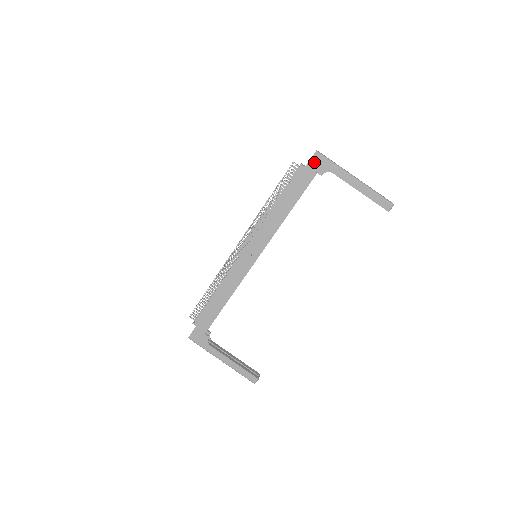
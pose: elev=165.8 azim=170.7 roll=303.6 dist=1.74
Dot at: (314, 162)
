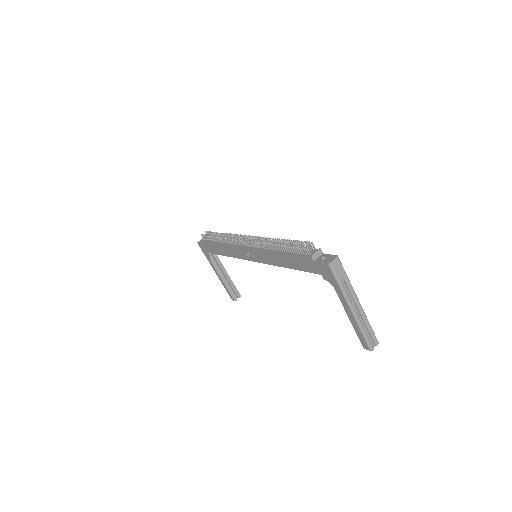
Dot at: (323, 267)
